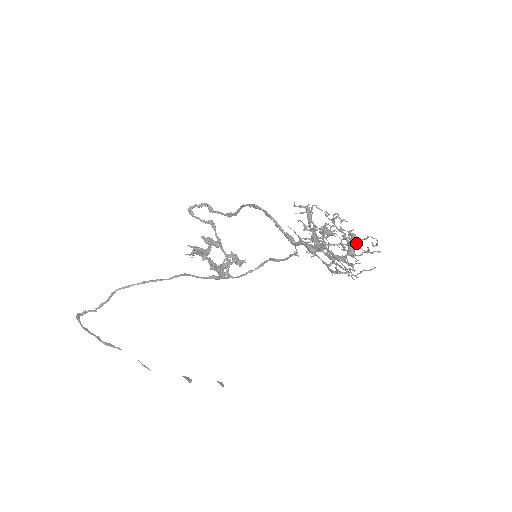
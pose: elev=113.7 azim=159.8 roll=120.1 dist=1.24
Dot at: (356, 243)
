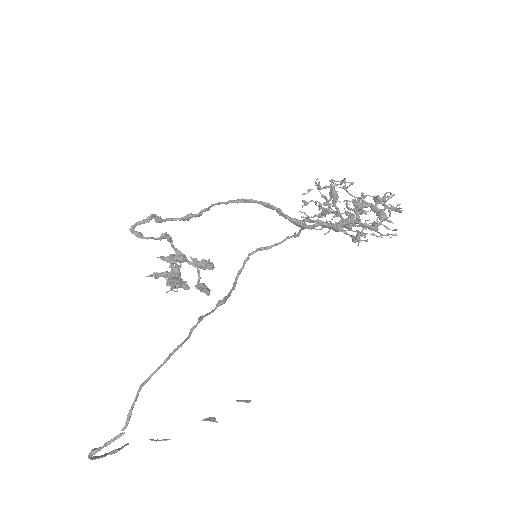
Dot at: (396, 208)
